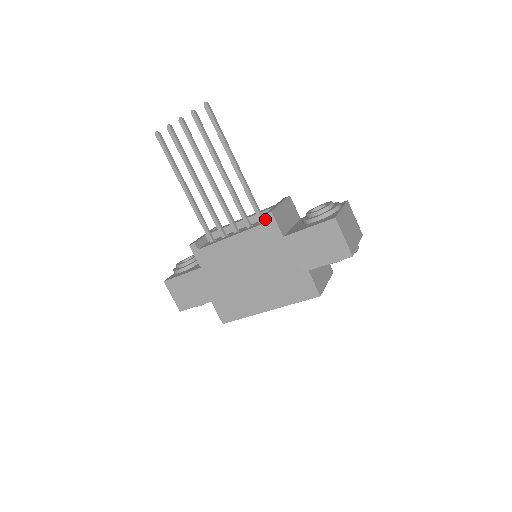
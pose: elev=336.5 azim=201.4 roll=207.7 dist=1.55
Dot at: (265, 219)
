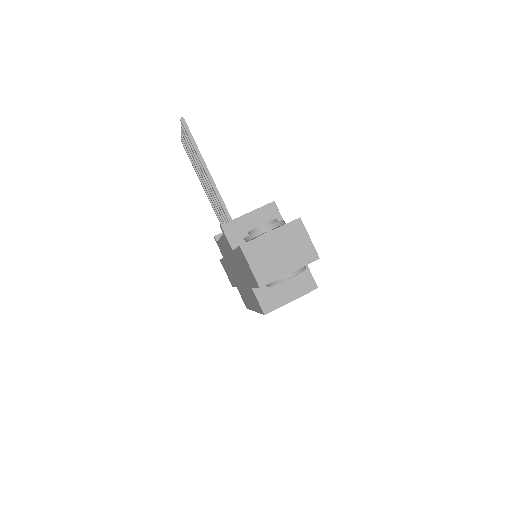
Dot at: occluded
